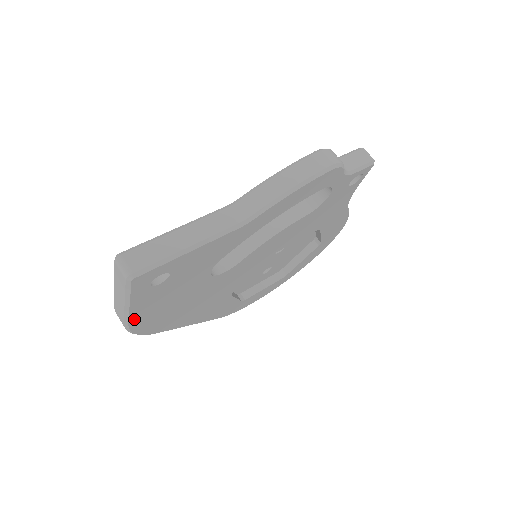
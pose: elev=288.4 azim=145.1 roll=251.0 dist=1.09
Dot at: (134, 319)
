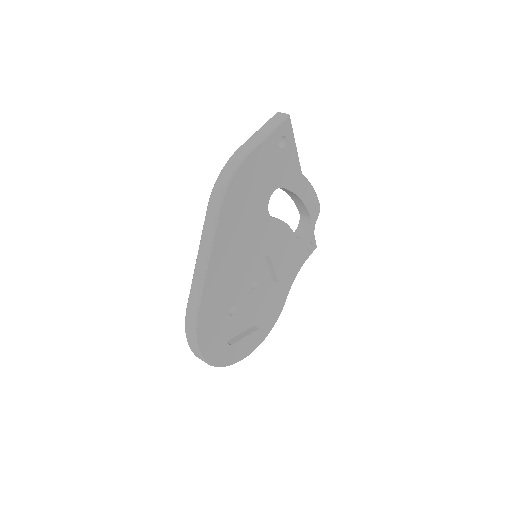
Dot at: (252, 156)
